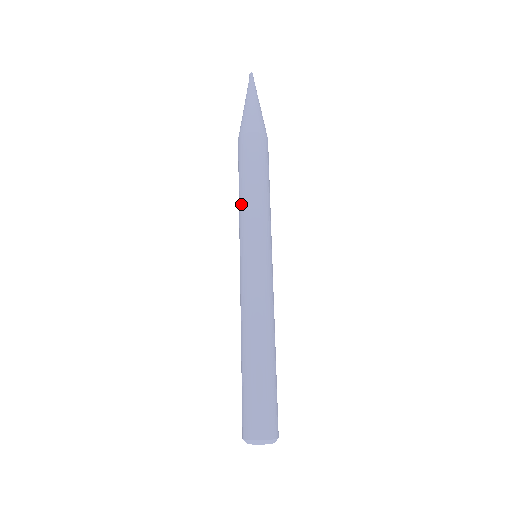
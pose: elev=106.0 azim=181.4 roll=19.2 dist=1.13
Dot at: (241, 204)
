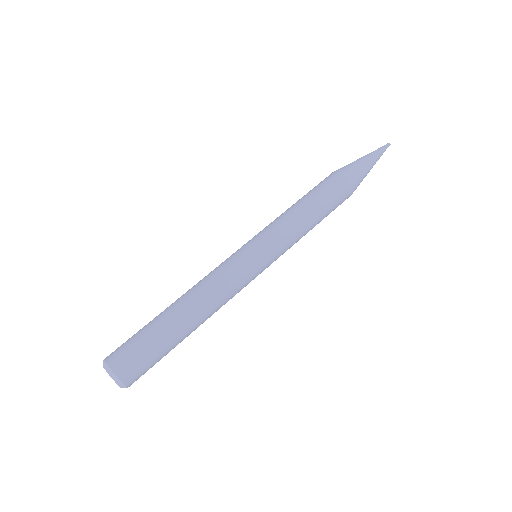
Dot at: (291, 214)
